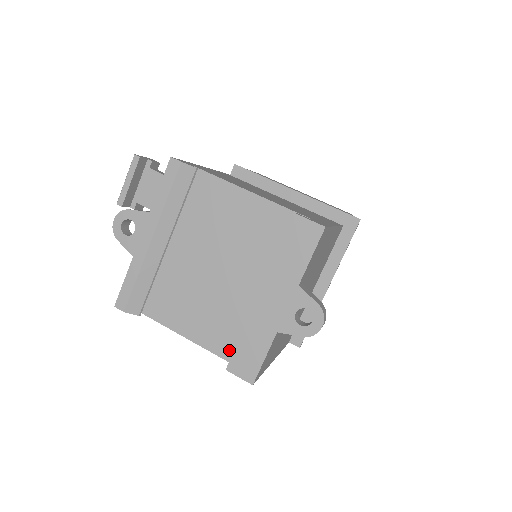
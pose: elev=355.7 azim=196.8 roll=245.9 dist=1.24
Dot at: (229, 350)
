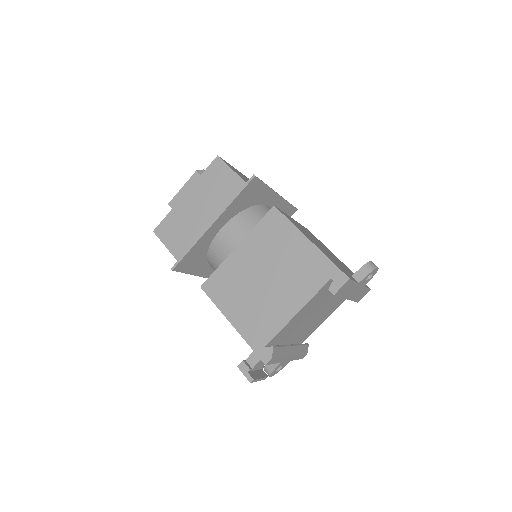
Dot at: occluded
